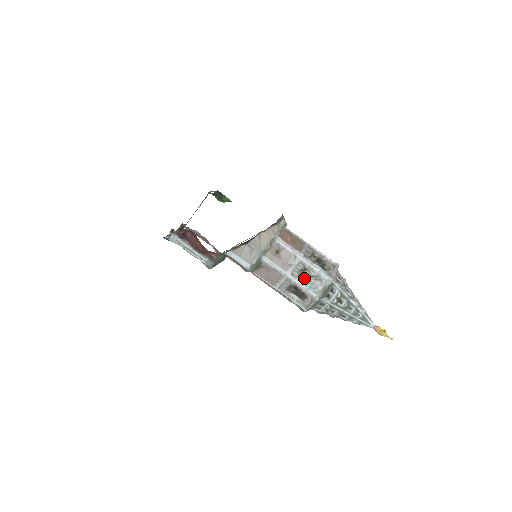
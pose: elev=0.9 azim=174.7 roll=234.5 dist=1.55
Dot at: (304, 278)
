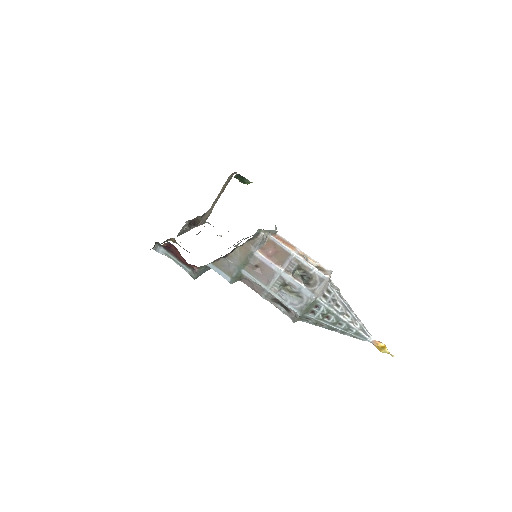
Dot at: (286, 293)
